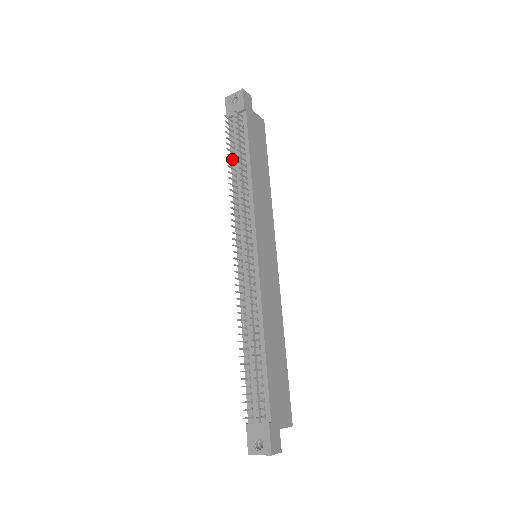
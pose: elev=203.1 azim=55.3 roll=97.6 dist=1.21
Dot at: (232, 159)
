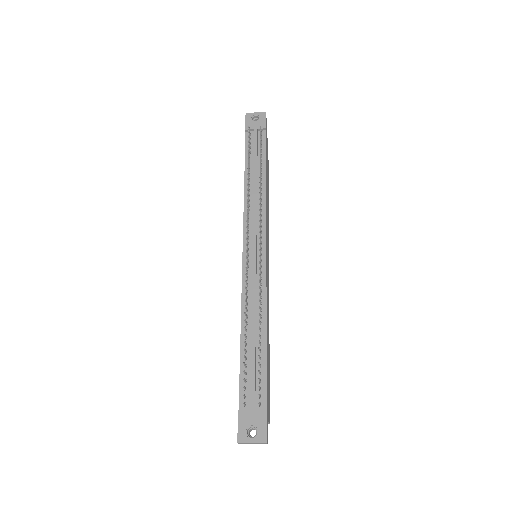
Dot at: (246, 165)
